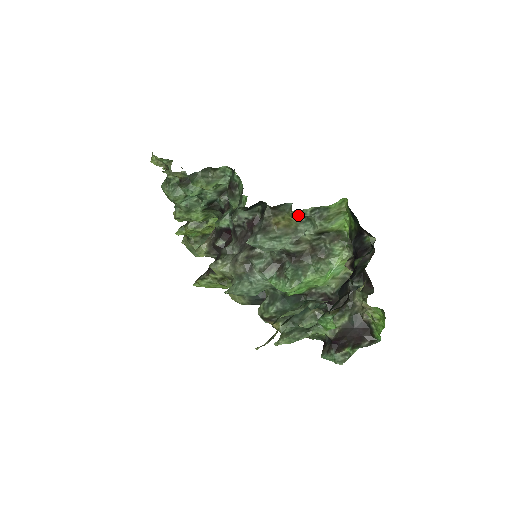
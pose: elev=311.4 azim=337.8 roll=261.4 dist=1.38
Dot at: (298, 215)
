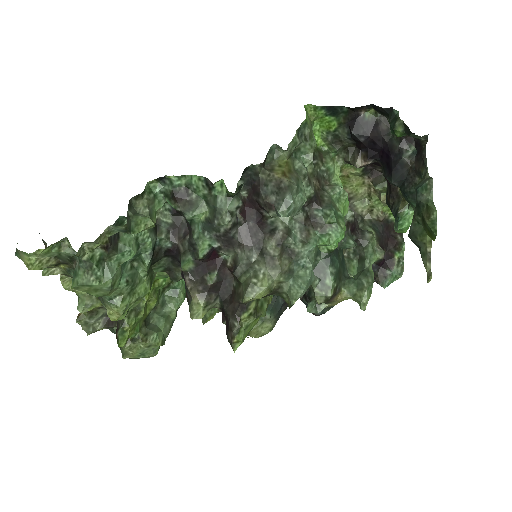
Dot at: (292, 150)
